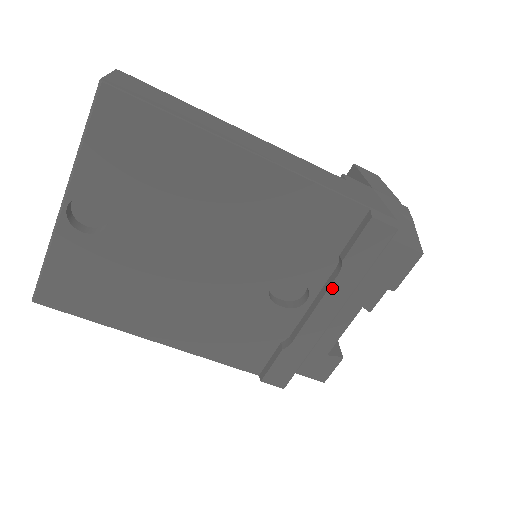
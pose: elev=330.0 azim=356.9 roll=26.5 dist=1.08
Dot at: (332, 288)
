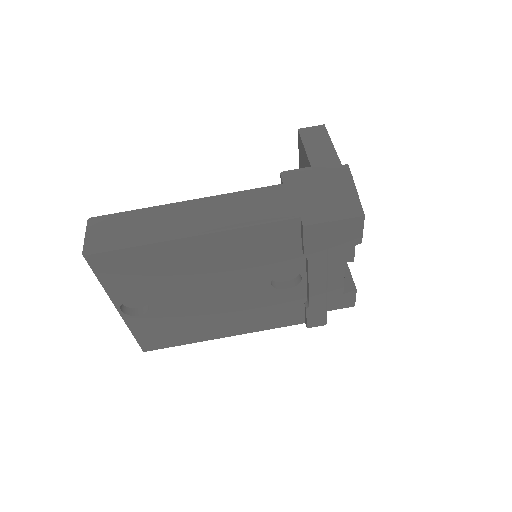
Dot at: (310, 270)
